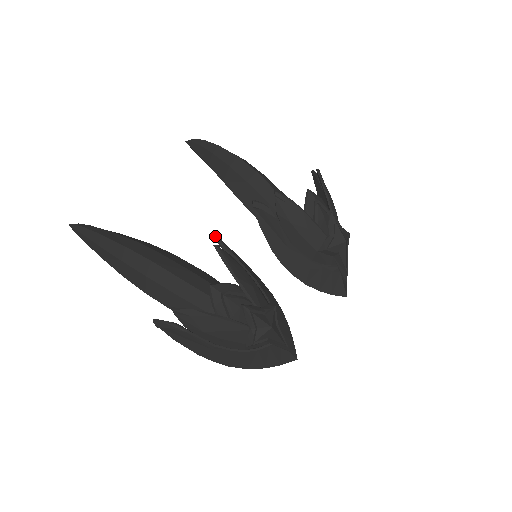
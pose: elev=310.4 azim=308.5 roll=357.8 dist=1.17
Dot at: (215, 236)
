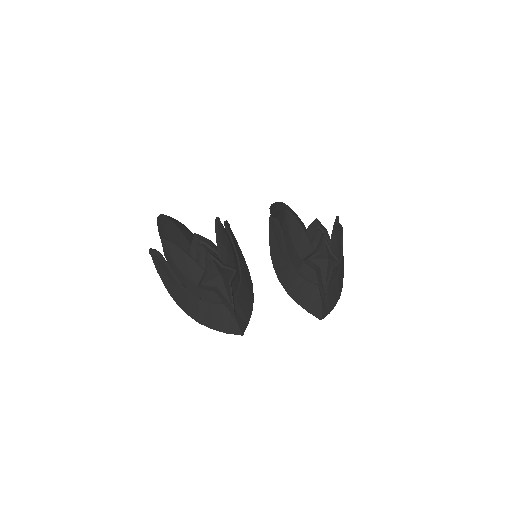
Dot at: (226, 221)
